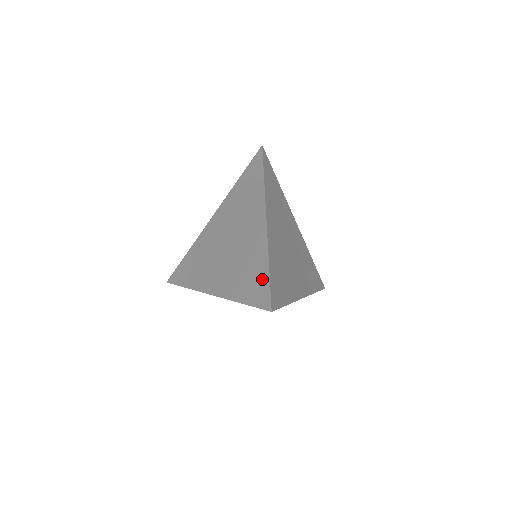
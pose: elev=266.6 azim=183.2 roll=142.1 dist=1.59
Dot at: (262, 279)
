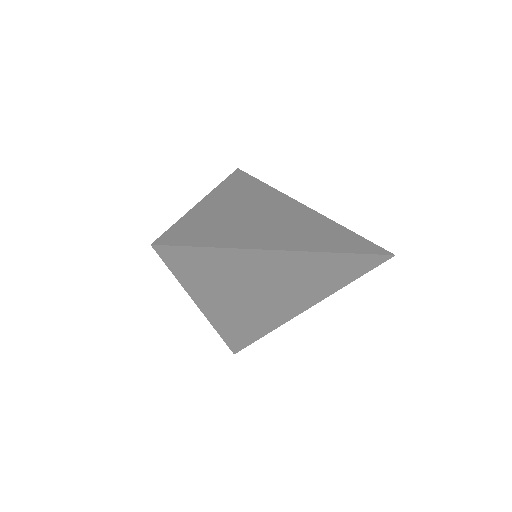
Dot at: occluded
